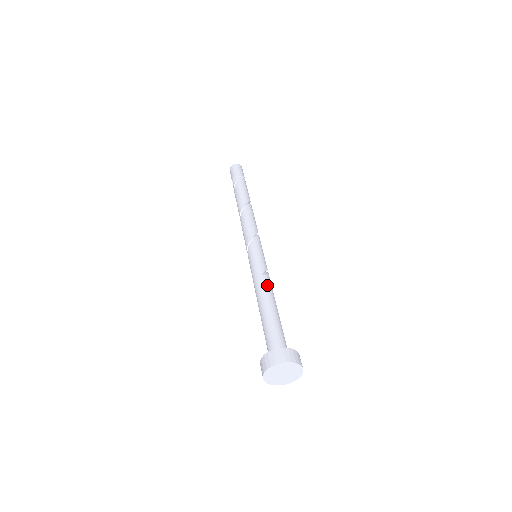
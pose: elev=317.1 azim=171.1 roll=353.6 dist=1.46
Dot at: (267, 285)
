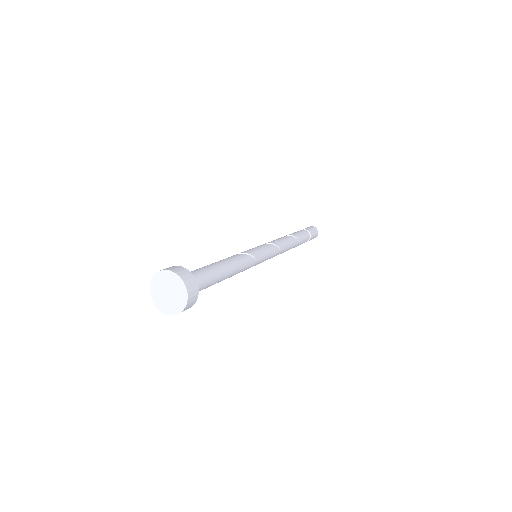
Dot at: (228, 257)
